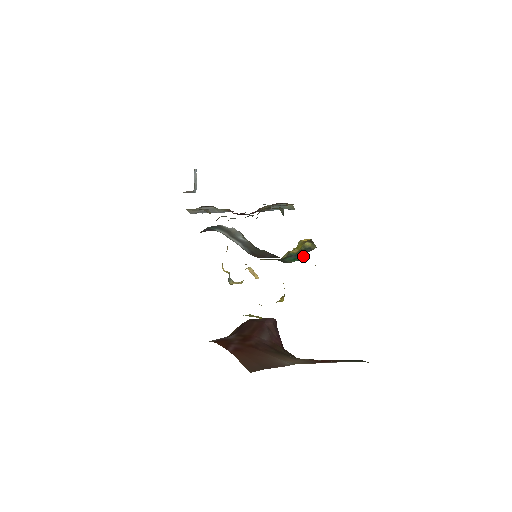
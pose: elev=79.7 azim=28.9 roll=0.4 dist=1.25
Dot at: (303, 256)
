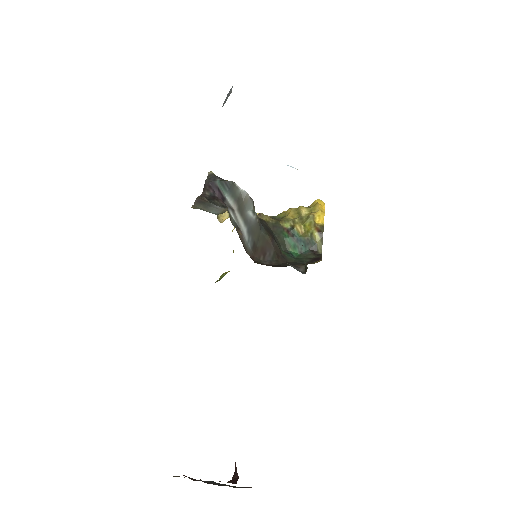
Dot at: (304, 251)
